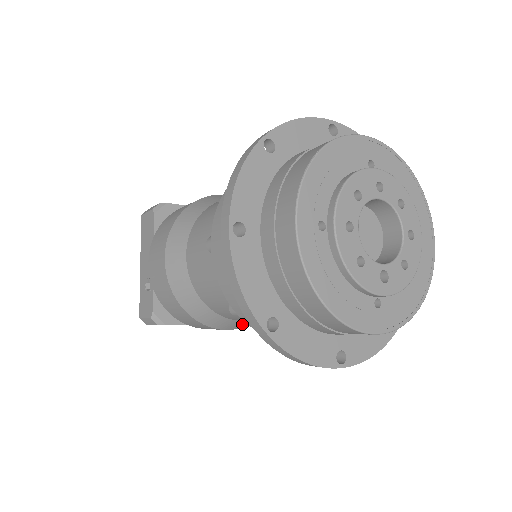
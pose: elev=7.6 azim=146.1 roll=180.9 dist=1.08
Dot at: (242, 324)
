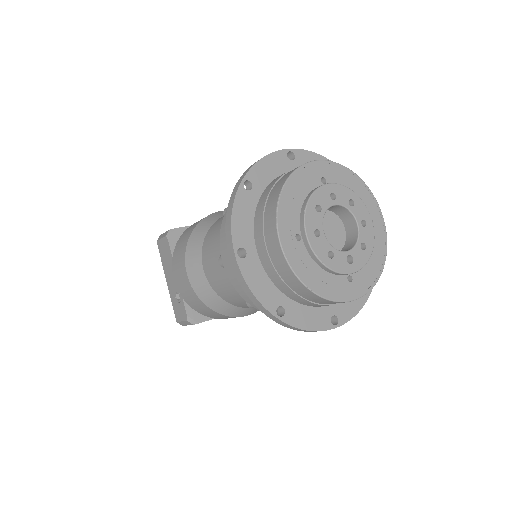
Dot at: occluded
